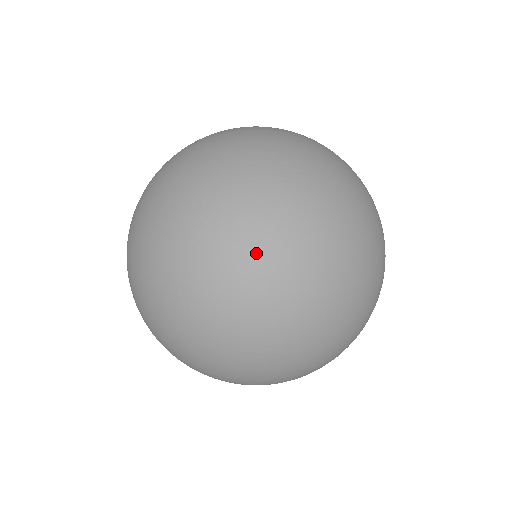
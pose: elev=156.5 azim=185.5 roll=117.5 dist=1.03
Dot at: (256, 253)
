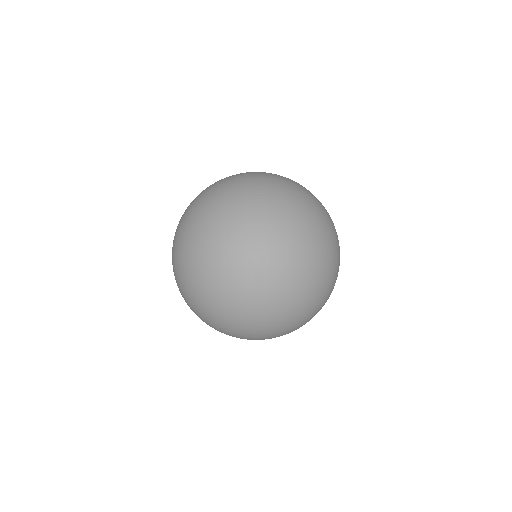
Dot at: (290, 262)
